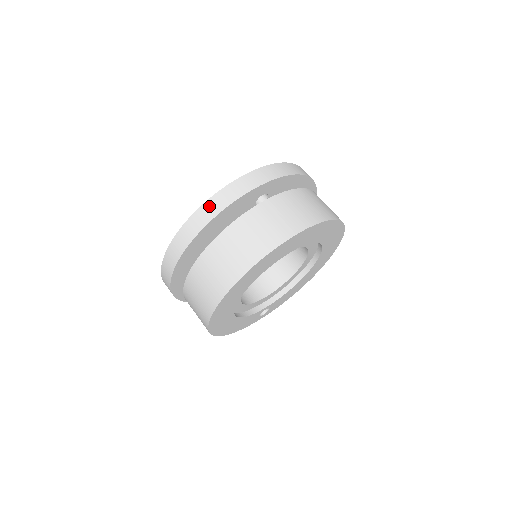
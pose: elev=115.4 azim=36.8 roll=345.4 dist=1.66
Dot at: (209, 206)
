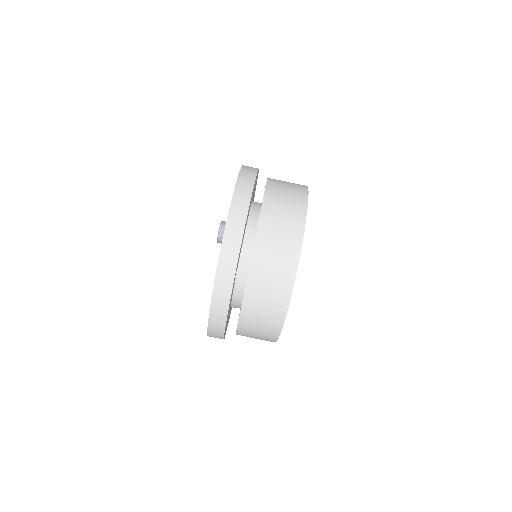
Dot at: (213, 327)
